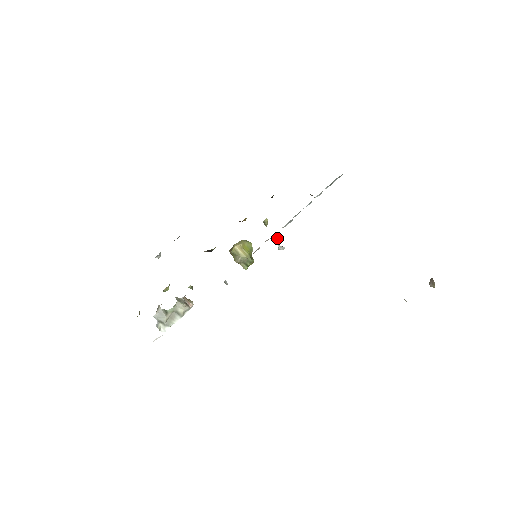
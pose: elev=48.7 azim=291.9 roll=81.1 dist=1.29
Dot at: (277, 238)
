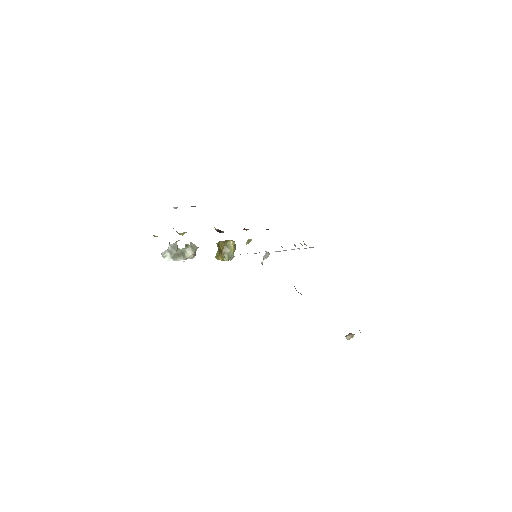
Dot at: occluded
